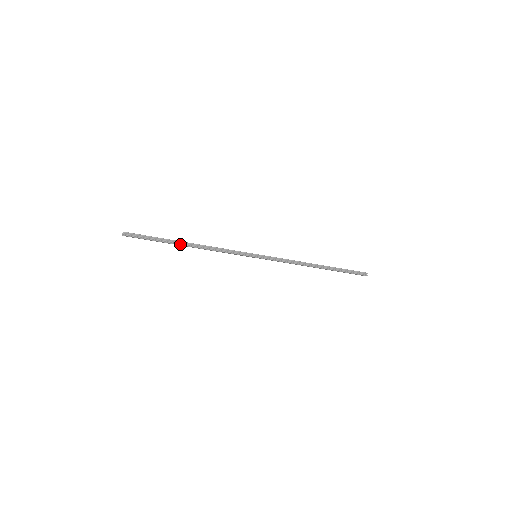
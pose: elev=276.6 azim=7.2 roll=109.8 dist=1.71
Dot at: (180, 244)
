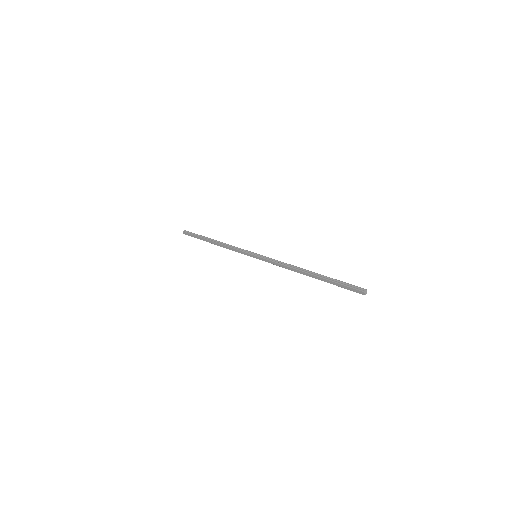
Dot at: (209, 240)
